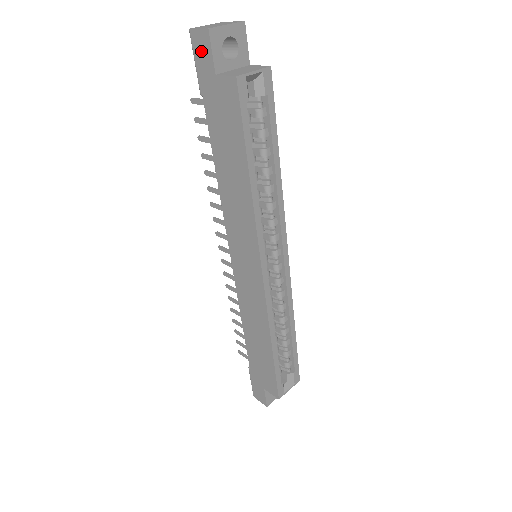
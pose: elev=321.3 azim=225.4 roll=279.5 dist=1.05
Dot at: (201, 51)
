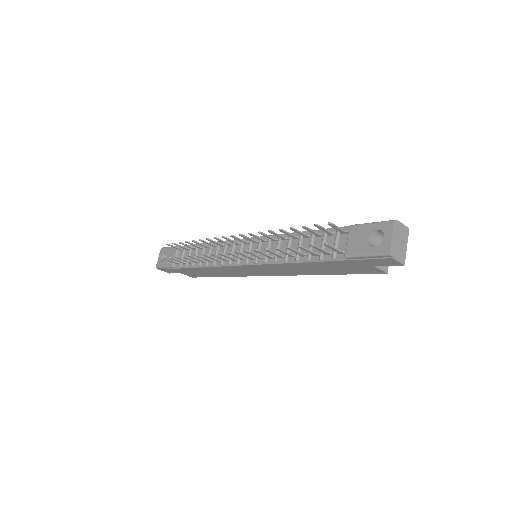
Dot at: (382, 262)
